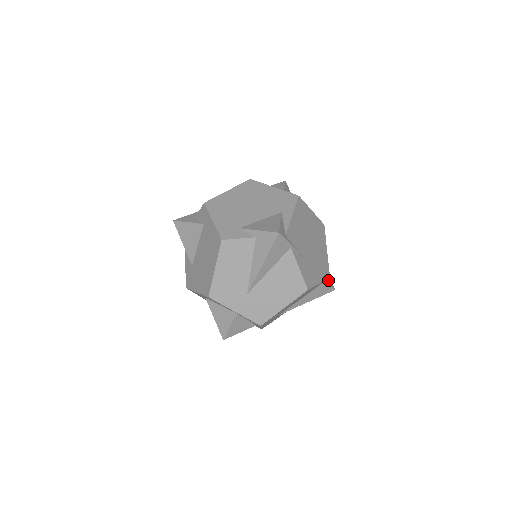
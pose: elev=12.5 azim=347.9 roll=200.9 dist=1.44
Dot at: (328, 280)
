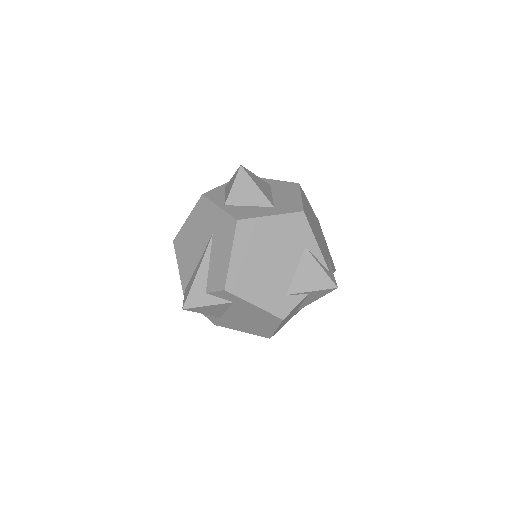
Dot at: occluded
